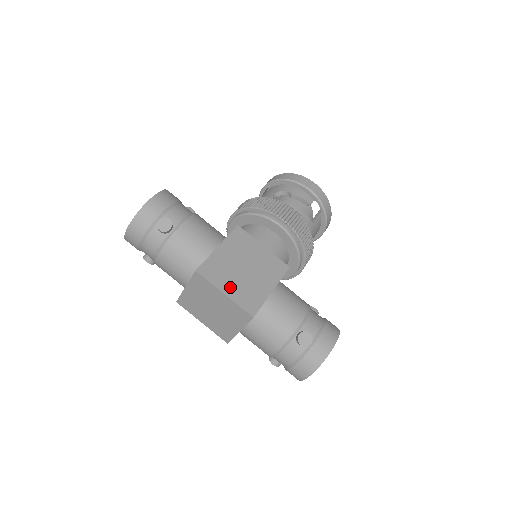
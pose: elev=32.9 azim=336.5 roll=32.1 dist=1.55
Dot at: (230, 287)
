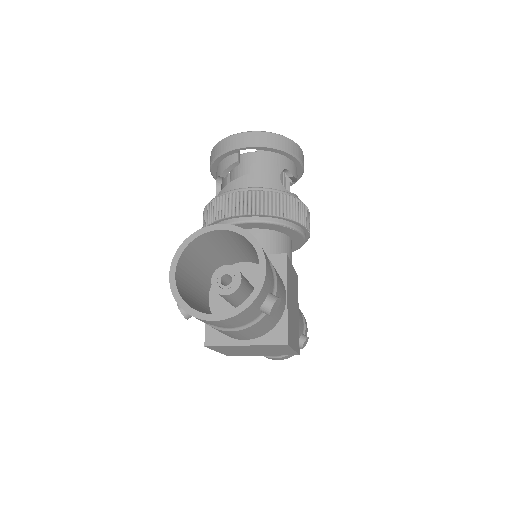
Dot at: (294, 339)
